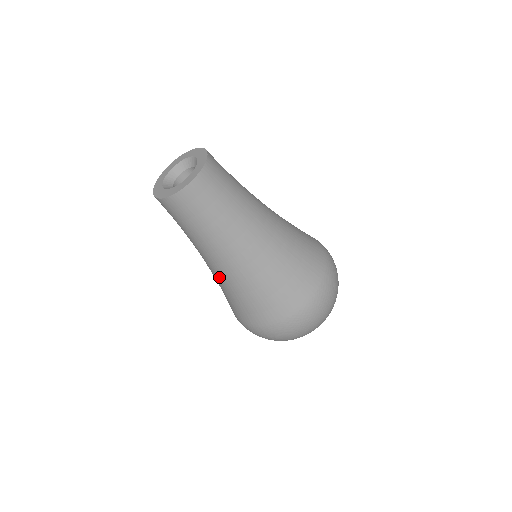
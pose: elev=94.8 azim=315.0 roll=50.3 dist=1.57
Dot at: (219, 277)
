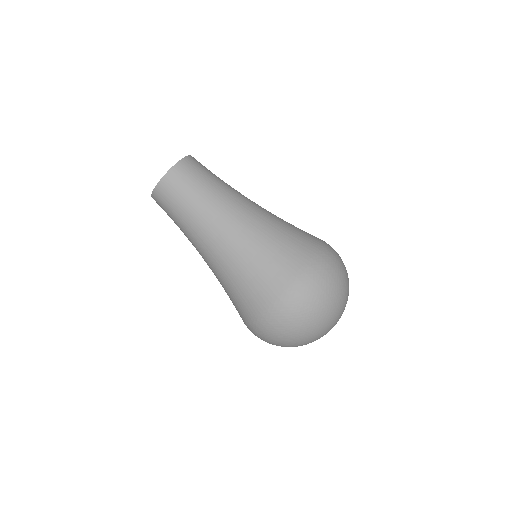
Dot at: (215, 267)
